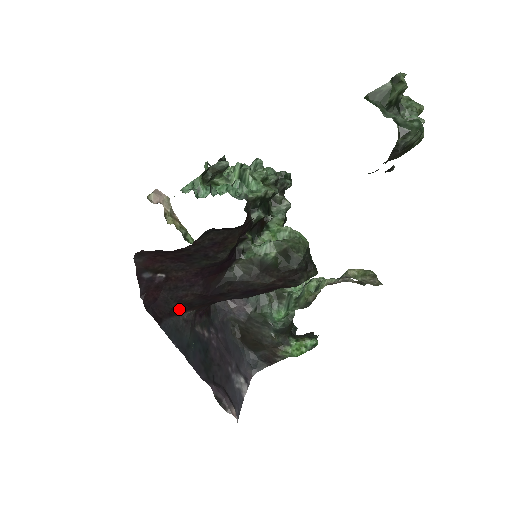
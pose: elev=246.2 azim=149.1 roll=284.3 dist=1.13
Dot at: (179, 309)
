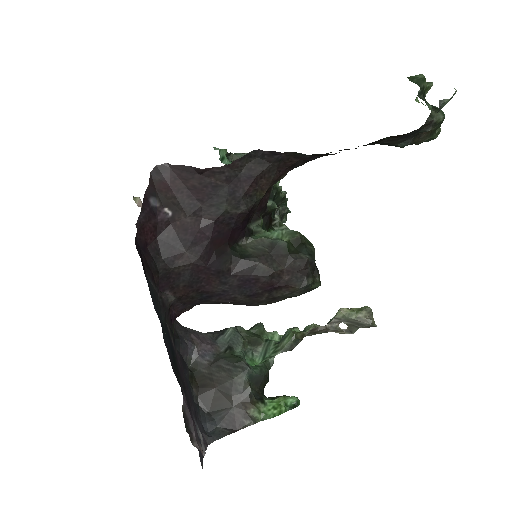
Dot at: (163, 278)
